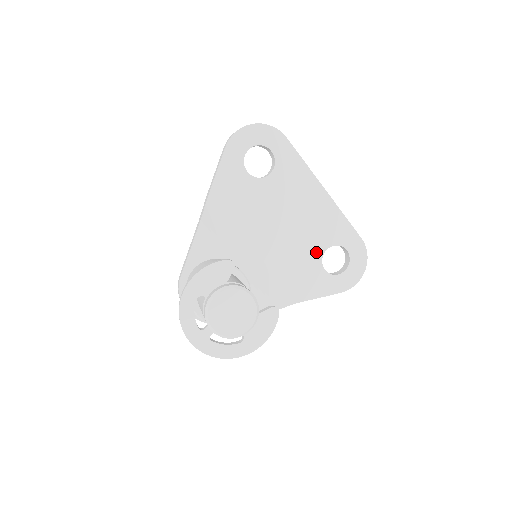
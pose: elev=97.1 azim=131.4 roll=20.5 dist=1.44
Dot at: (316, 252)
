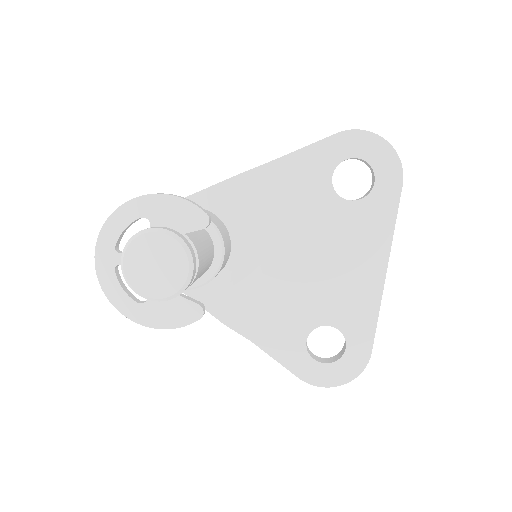
Dot at: (316, 316)
